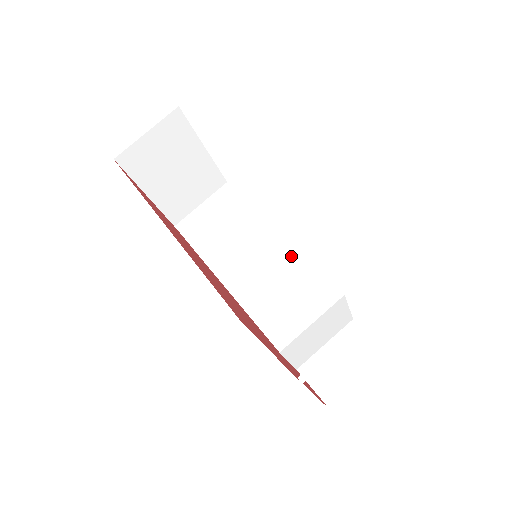
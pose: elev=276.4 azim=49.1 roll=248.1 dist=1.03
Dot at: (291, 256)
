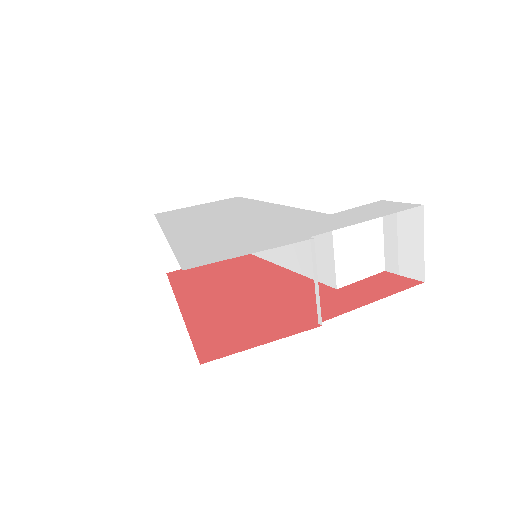
Dot at: occluded
